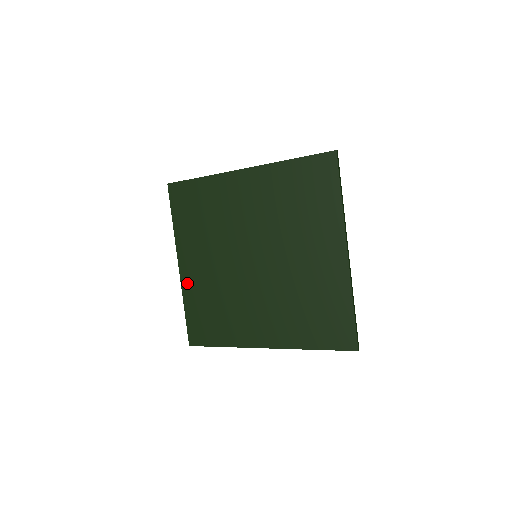
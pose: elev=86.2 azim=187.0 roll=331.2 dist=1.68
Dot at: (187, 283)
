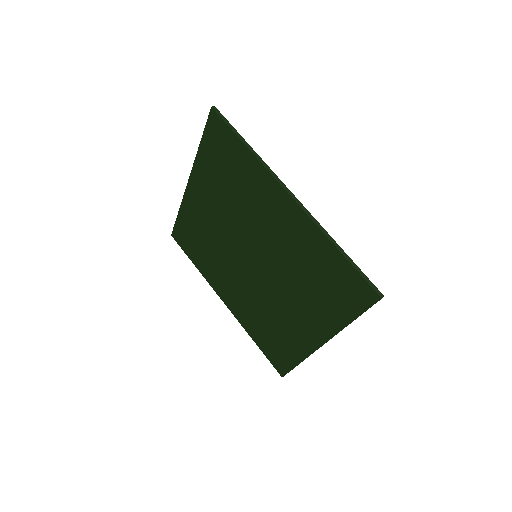
Dot at: (189, 202)
